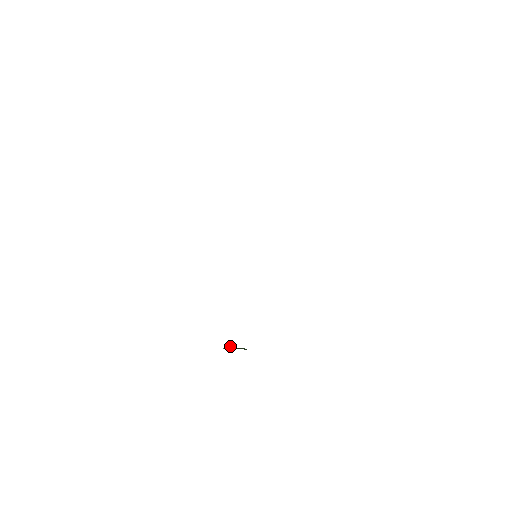
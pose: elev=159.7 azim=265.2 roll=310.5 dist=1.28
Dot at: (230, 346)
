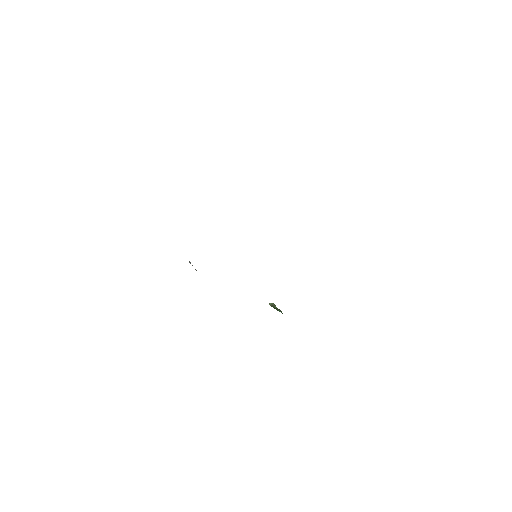
Dot at: (271, 304)
